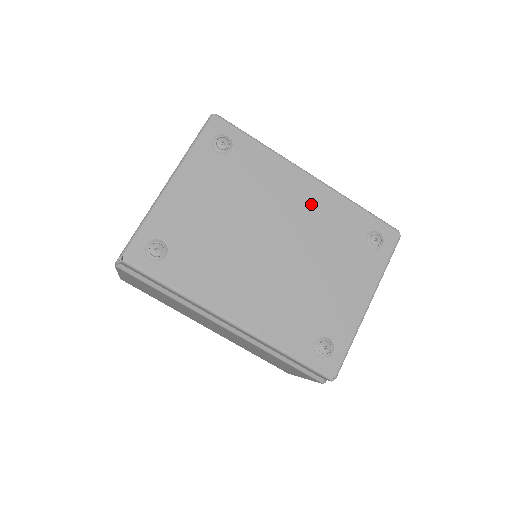
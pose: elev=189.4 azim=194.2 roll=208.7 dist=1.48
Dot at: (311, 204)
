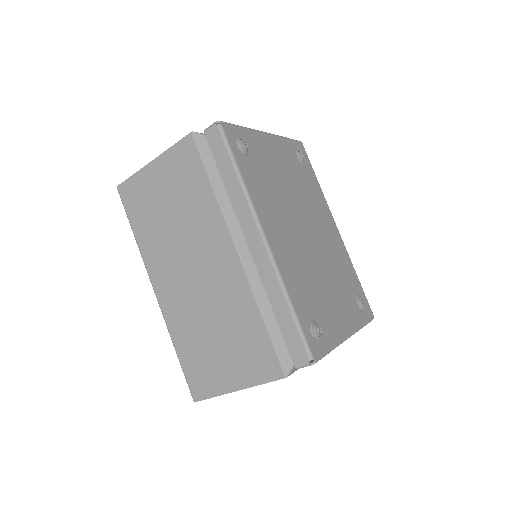
Dot at: (333, 240)
